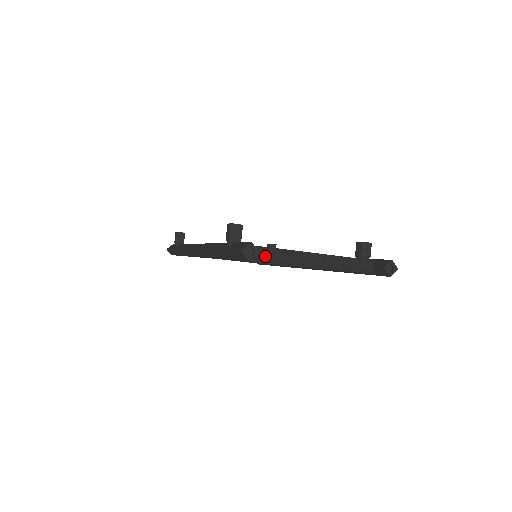
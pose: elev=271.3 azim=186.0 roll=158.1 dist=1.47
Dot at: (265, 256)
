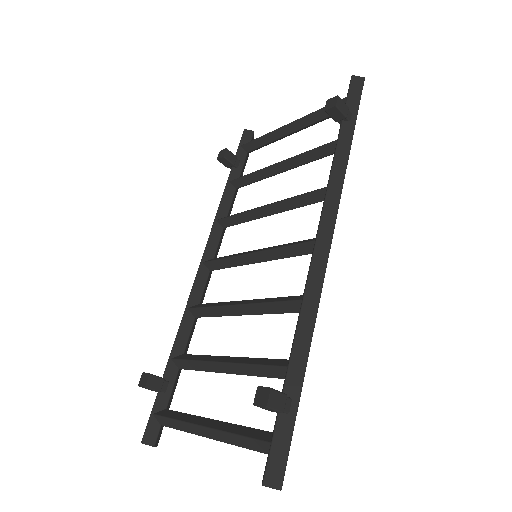
Dot at: (172, 426)
